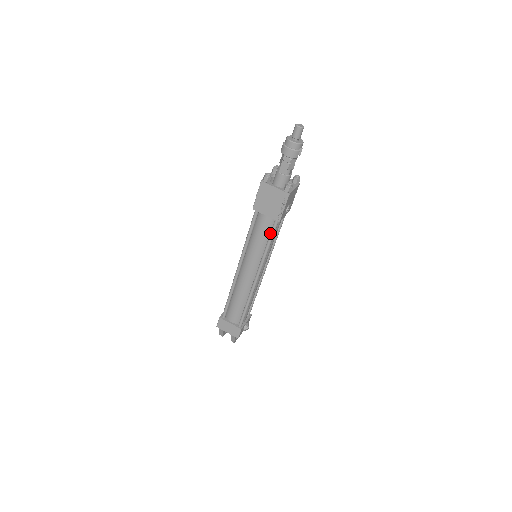
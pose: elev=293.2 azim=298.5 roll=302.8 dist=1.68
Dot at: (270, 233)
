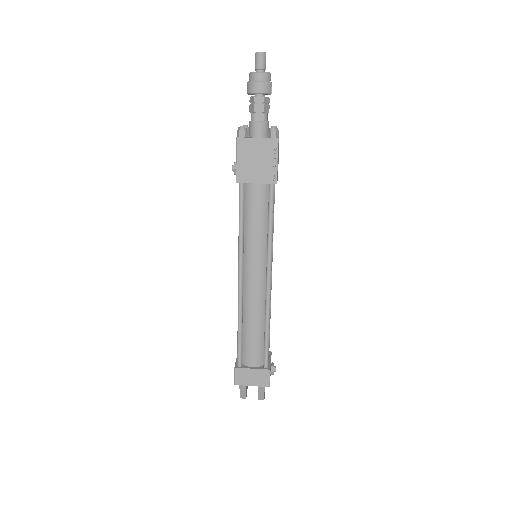
Dot at: (268, 207)
